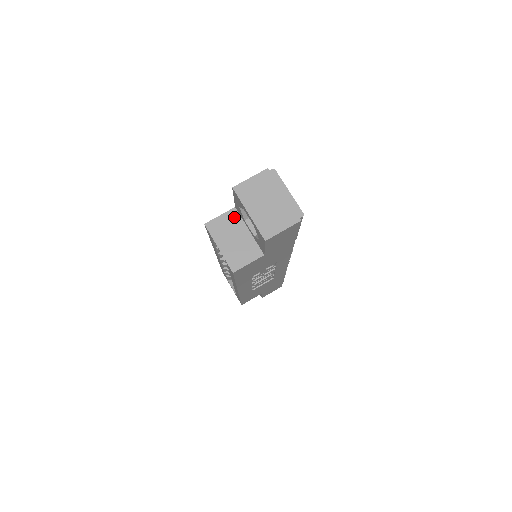
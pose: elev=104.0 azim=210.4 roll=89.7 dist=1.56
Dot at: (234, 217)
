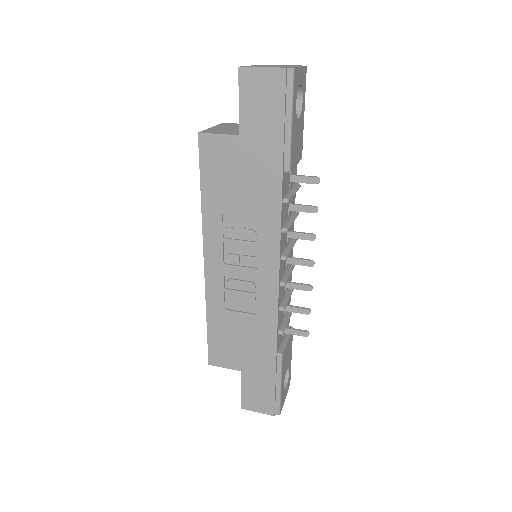
Dot at: occluded
